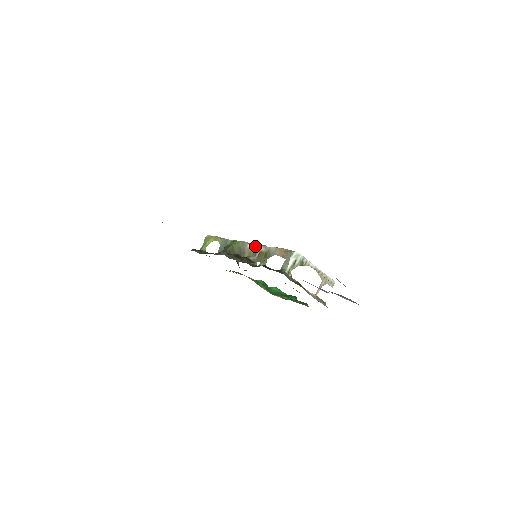
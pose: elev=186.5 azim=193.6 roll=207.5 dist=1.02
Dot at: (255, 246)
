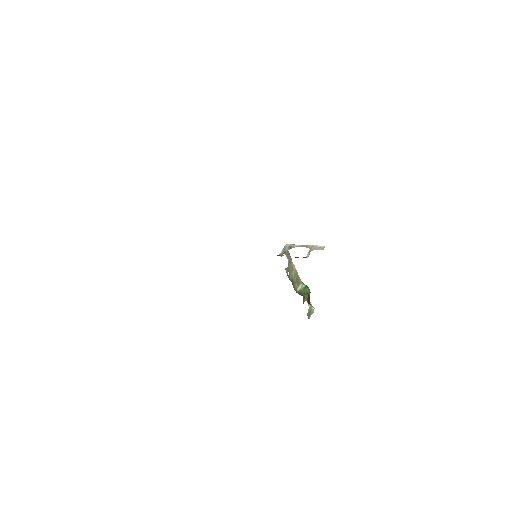
Dot at: (296, 273)
